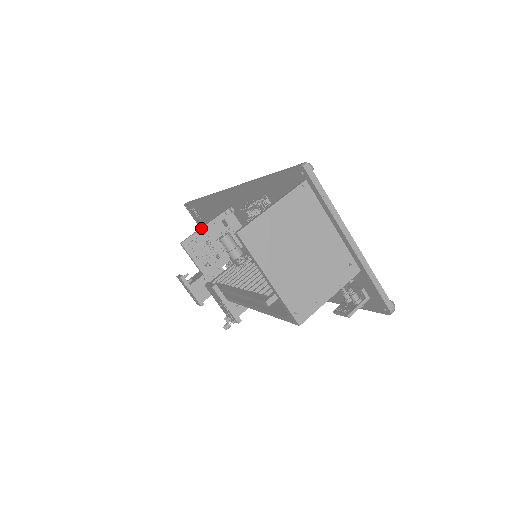
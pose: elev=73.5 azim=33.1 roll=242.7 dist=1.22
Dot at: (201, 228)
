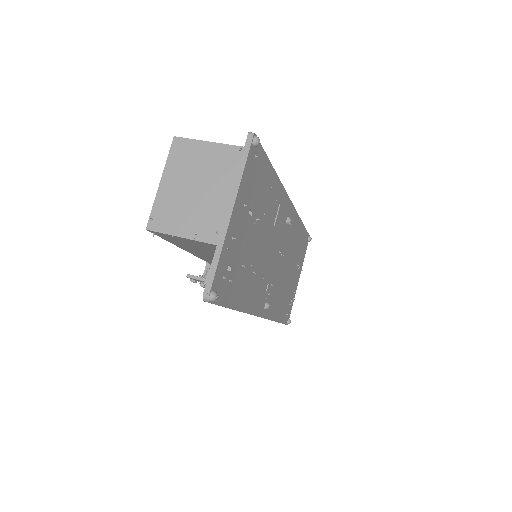
Dot at: occluded
